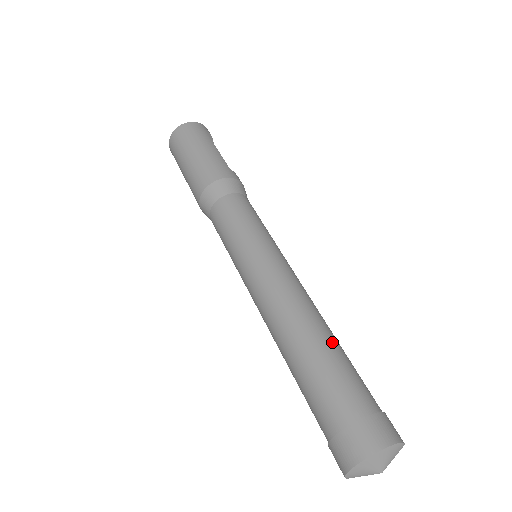
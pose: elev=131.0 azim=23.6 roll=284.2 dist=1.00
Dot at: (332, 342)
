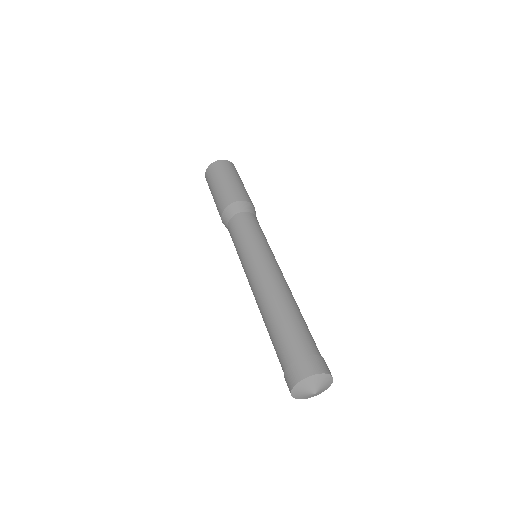
Dot at: (302, 316)
